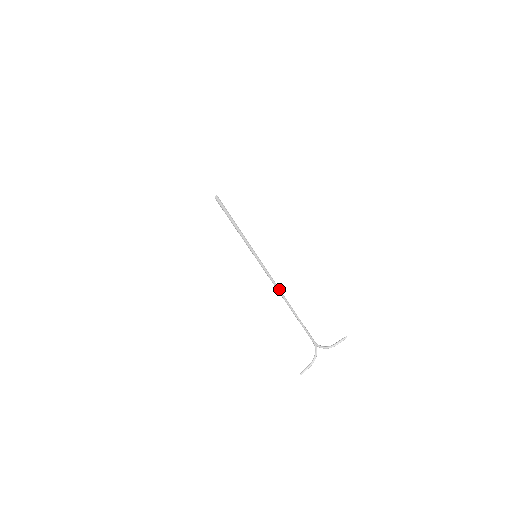
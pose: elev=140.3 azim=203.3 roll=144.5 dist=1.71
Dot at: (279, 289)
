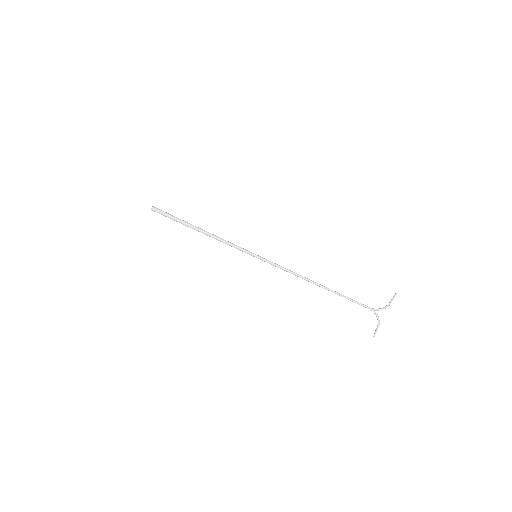
Dot at: (306, 278)
